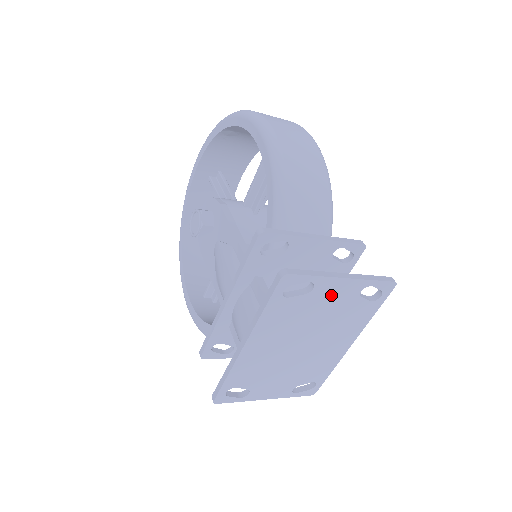
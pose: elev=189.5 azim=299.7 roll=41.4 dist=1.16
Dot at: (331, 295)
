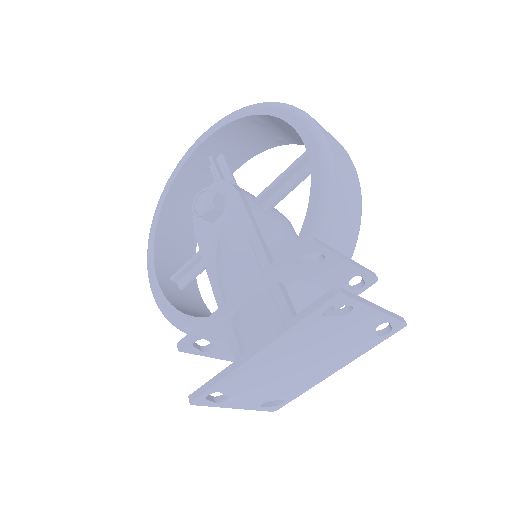
Dot at: (357, 322)
